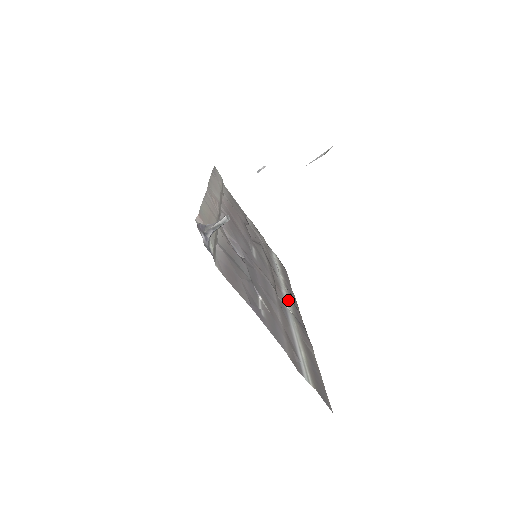
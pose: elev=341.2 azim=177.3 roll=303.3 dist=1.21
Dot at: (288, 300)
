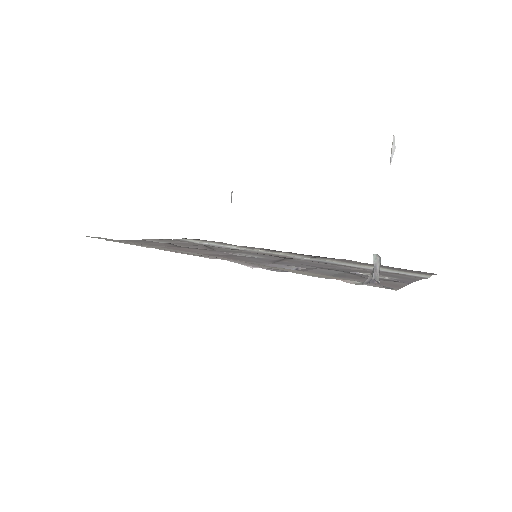
Dot at: (285, 255)
